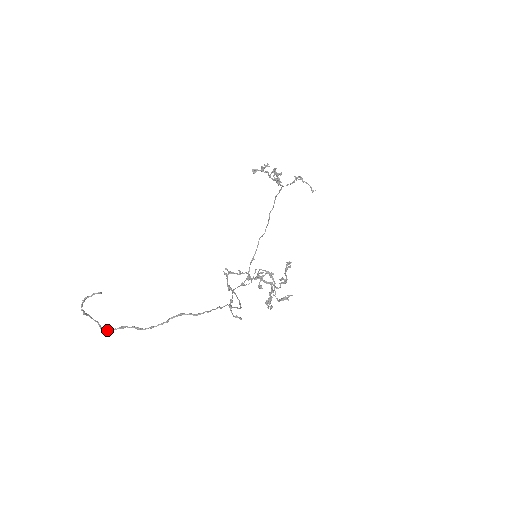
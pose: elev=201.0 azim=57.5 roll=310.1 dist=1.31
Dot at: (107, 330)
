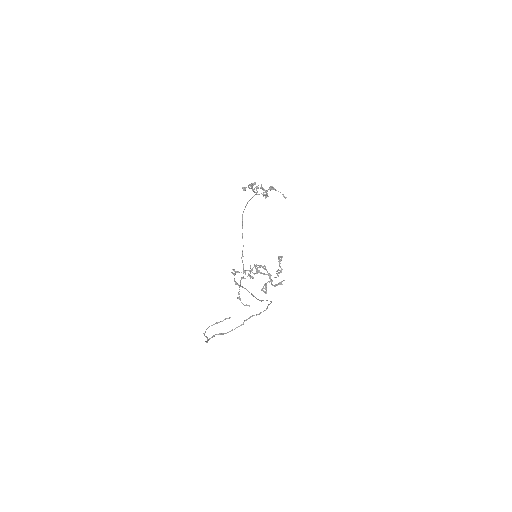
Dot at: occluded
